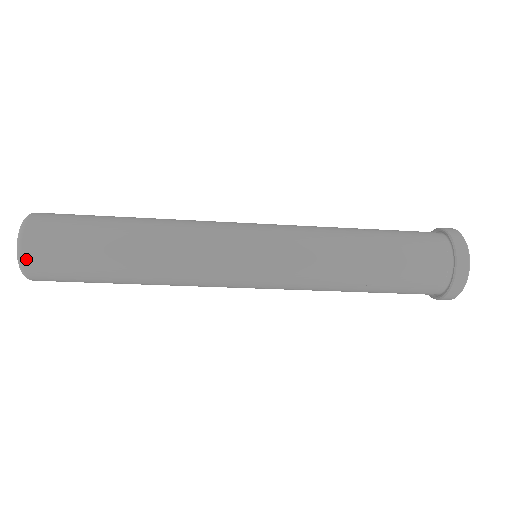
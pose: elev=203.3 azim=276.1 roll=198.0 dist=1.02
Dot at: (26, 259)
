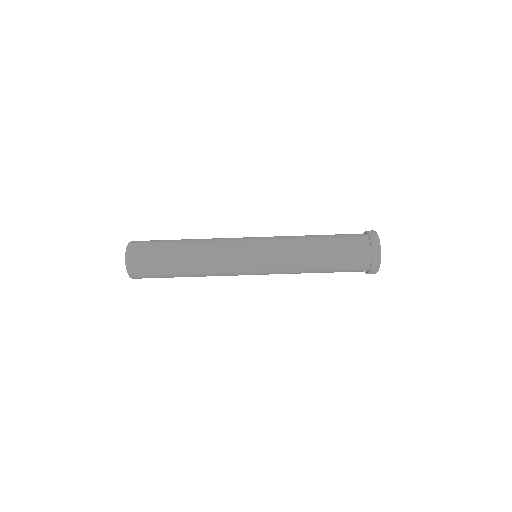
Dot at: (133, 242)
